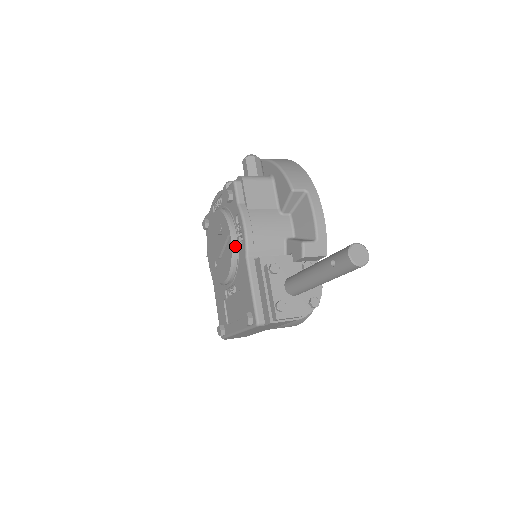
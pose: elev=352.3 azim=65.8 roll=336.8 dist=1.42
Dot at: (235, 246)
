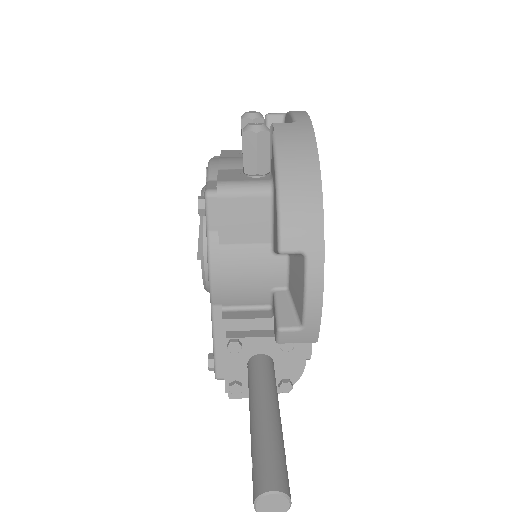
Dot at: (206, 275)
